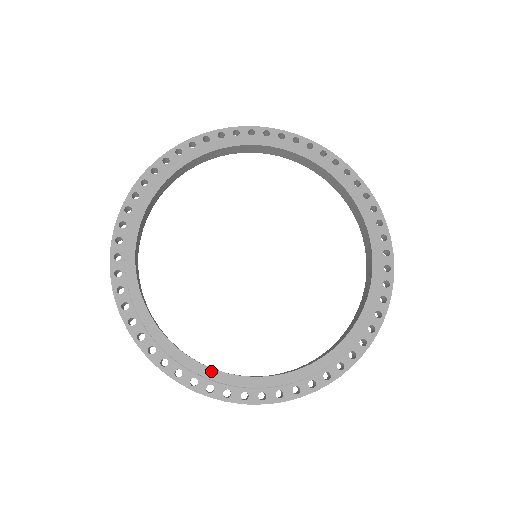
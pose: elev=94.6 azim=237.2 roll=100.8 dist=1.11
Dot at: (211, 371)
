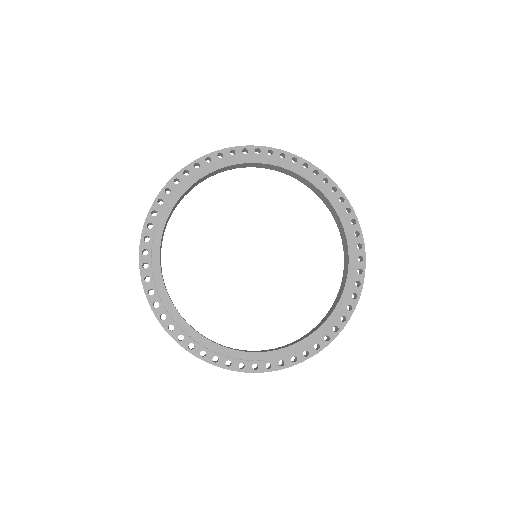
Dot at: (159, 272)
